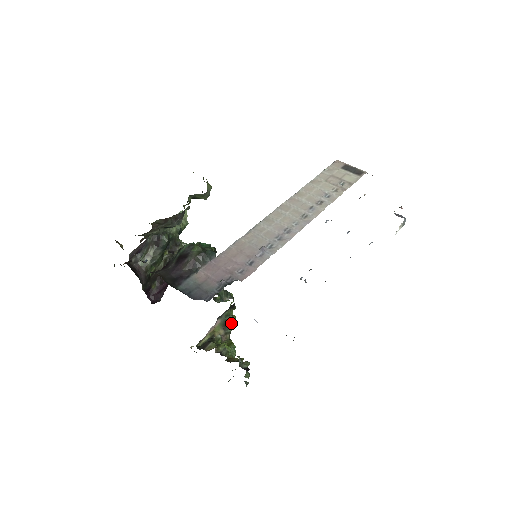
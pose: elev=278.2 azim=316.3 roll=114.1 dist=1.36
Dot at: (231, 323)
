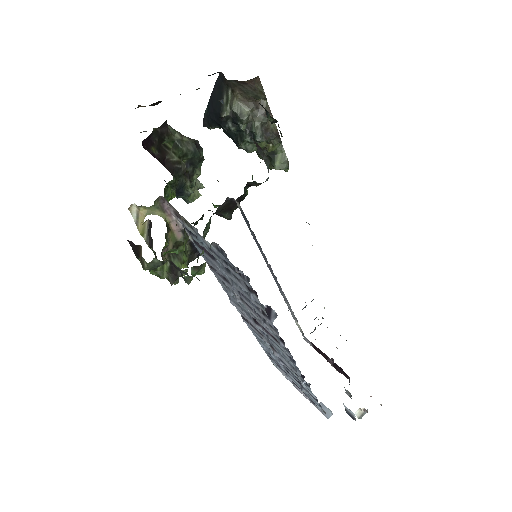
Dot at: (180, 260)
